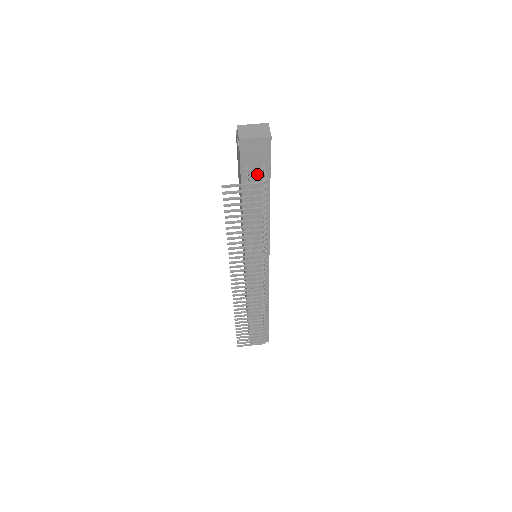
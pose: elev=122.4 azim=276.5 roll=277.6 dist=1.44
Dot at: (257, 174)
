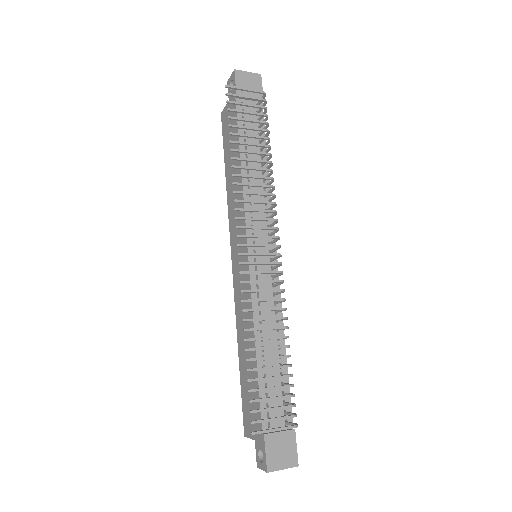
Dot at: occluded
